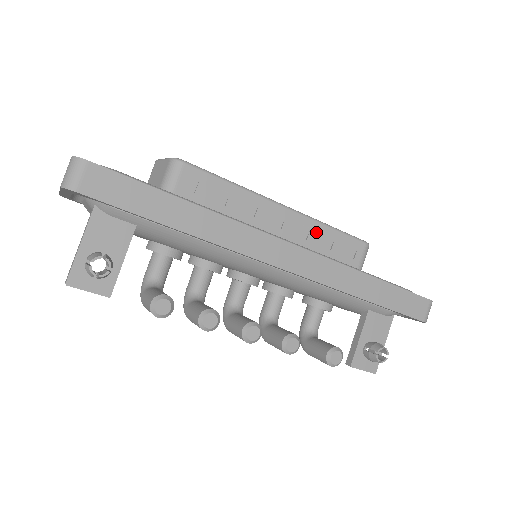
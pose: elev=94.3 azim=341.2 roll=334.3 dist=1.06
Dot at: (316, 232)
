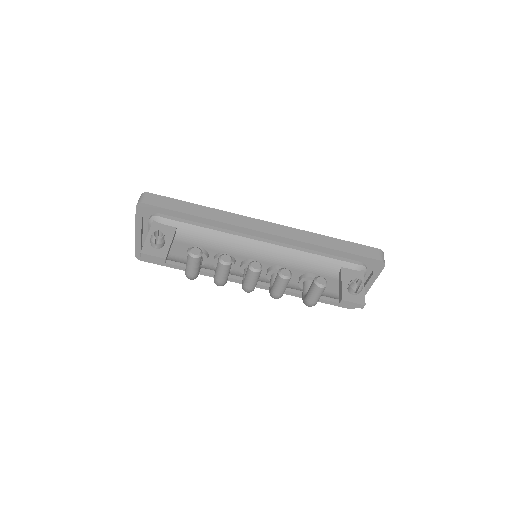
Dot at: occluded
